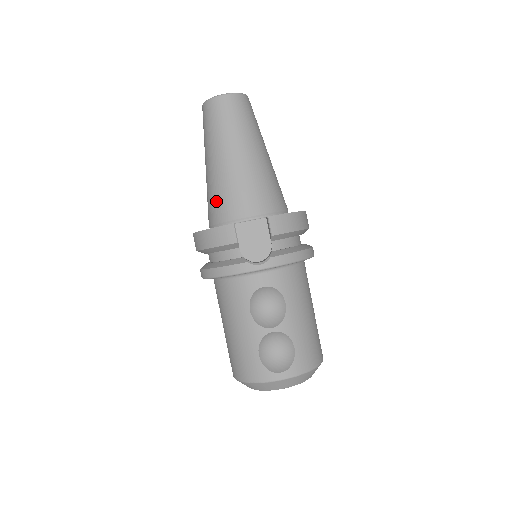
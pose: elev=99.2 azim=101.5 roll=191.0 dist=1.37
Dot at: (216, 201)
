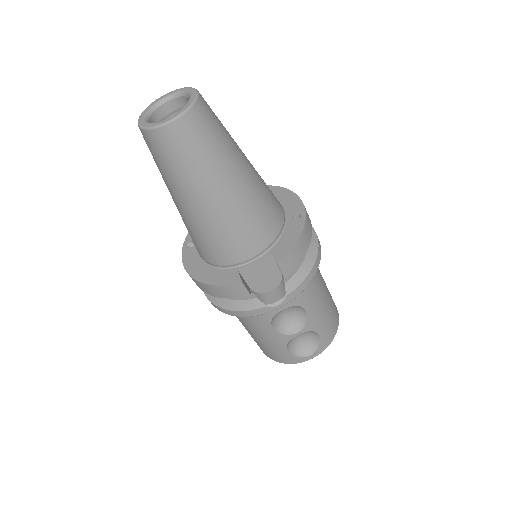
Dot at: (205, 245)
